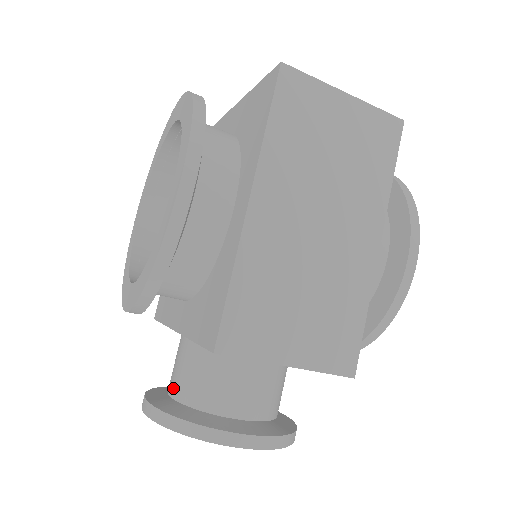
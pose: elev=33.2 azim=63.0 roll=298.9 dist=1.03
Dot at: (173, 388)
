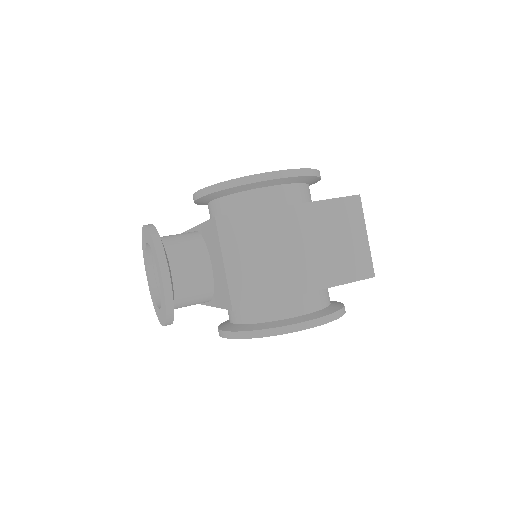
Dot at: (164, 236)
